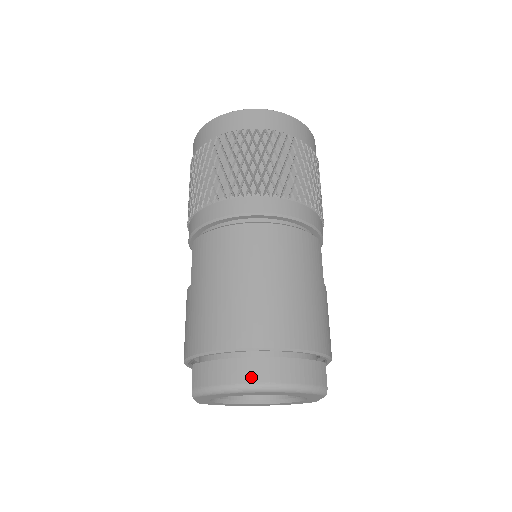
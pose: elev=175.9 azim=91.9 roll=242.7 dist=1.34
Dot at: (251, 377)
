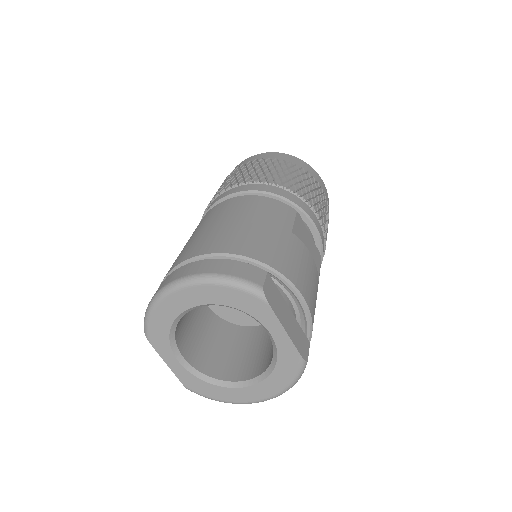
Dot at: (173, 278)
